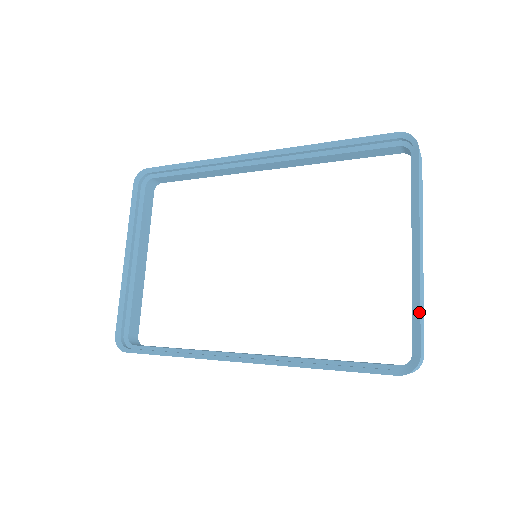
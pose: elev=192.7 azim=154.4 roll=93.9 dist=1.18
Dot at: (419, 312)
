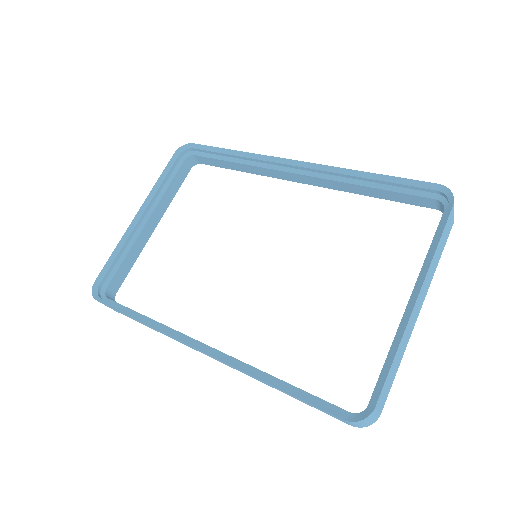
Dot at: (391, 363)
